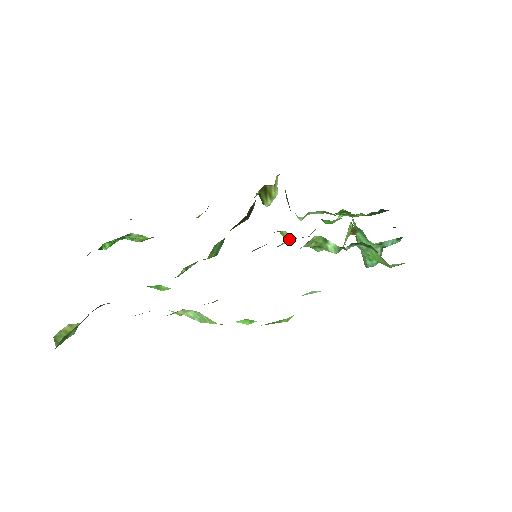
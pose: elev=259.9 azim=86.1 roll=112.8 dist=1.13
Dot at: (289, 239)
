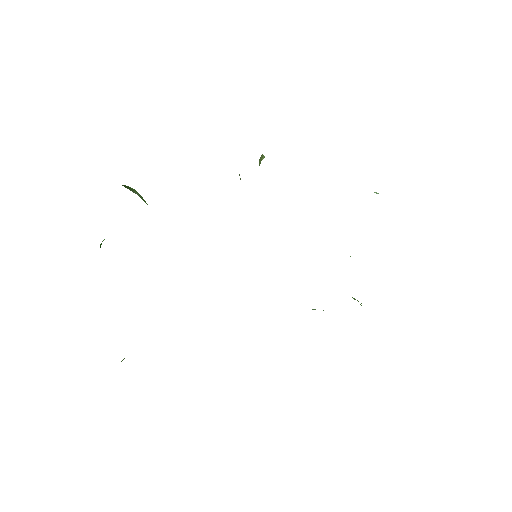
Dot at: occluded
